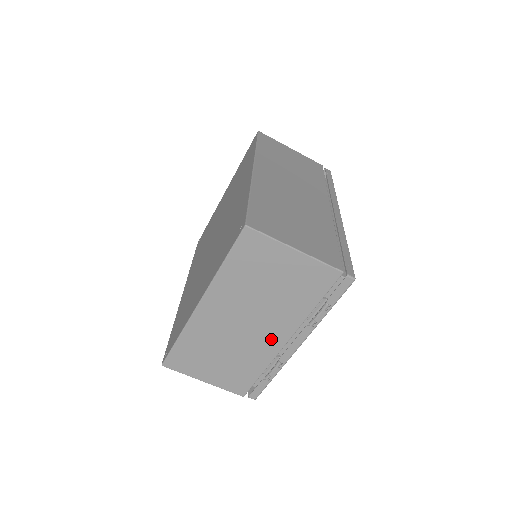
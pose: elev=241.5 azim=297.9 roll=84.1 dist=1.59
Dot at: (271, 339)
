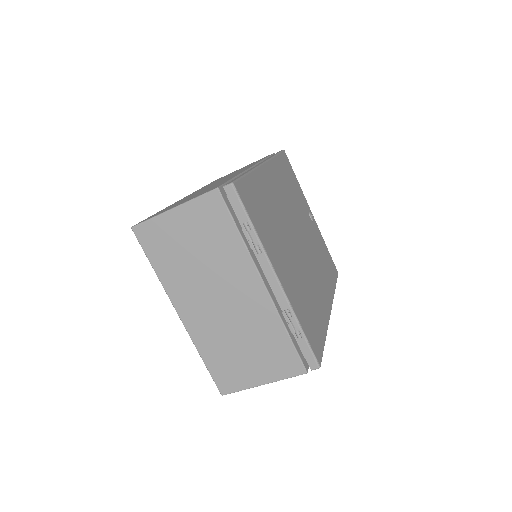
Dot at: (252, 296)
